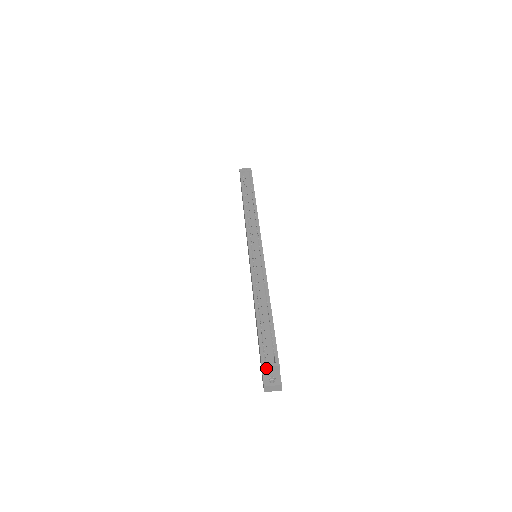
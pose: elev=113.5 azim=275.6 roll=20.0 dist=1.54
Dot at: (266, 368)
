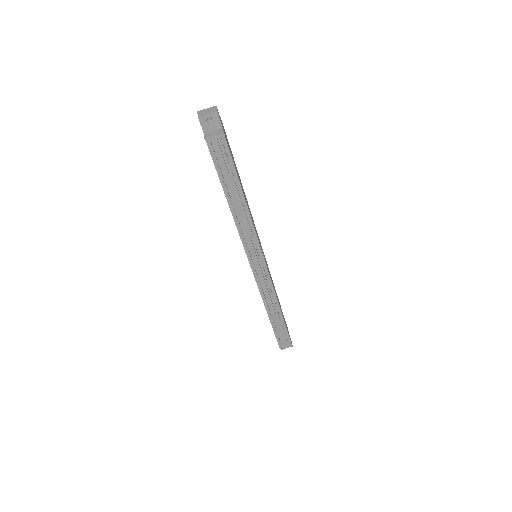
Dot at: (282, 345)
